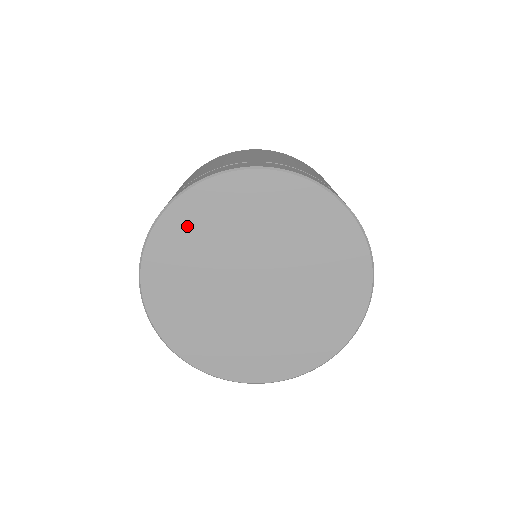
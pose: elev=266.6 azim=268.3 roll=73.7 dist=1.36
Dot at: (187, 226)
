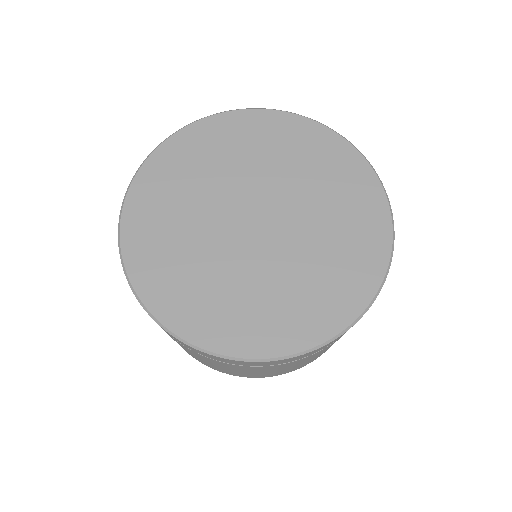
Dot at: (184, 156)
